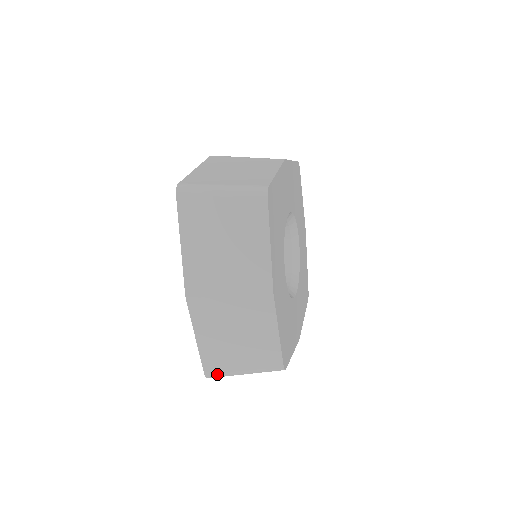
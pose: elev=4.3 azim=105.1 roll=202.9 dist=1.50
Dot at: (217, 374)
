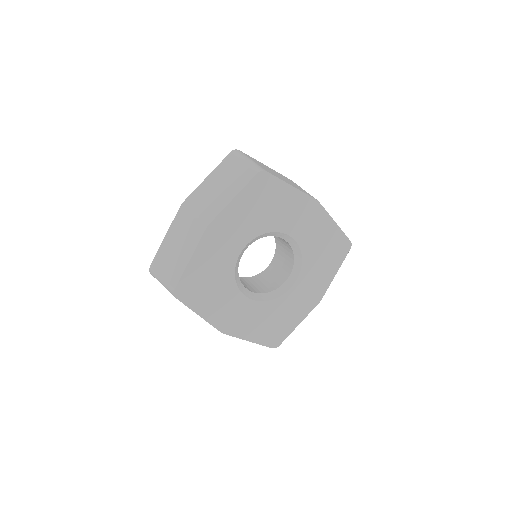
Dot at: occluded
